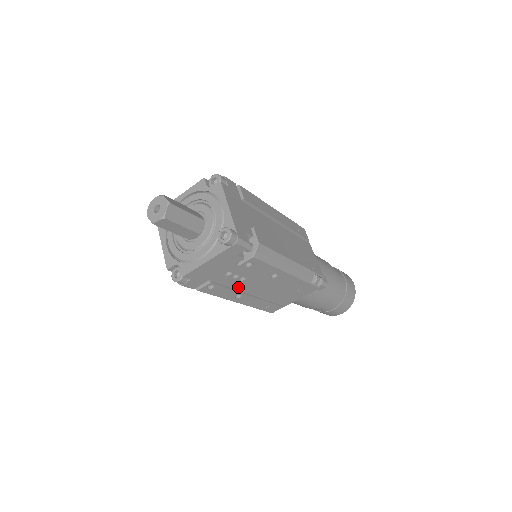
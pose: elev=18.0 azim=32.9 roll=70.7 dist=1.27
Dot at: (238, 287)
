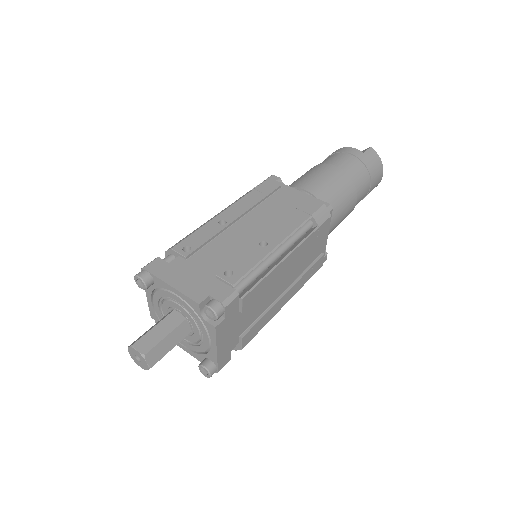
Dot at: occluded
